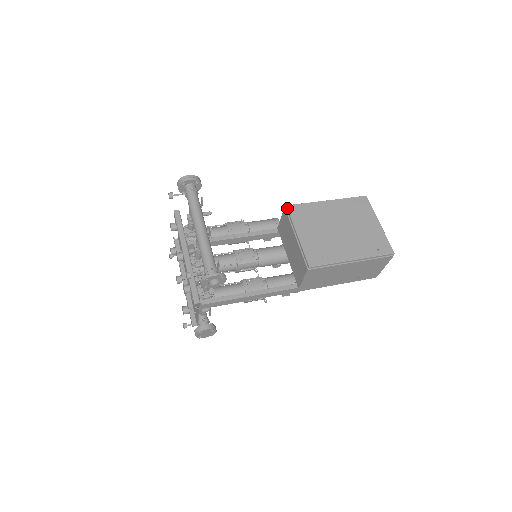
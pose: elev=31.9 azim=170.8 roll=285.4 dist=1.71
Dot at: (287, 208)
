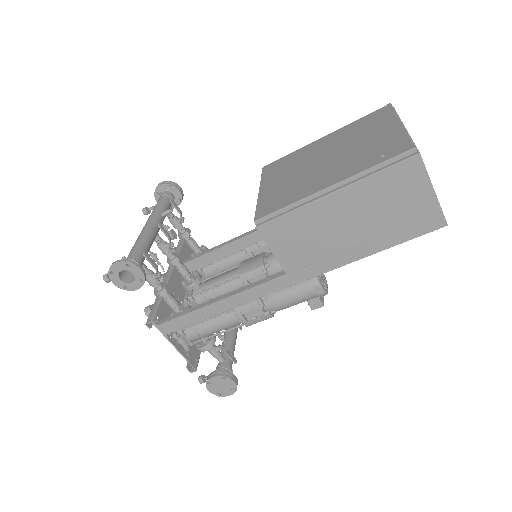
Dot at: (262, 169)
